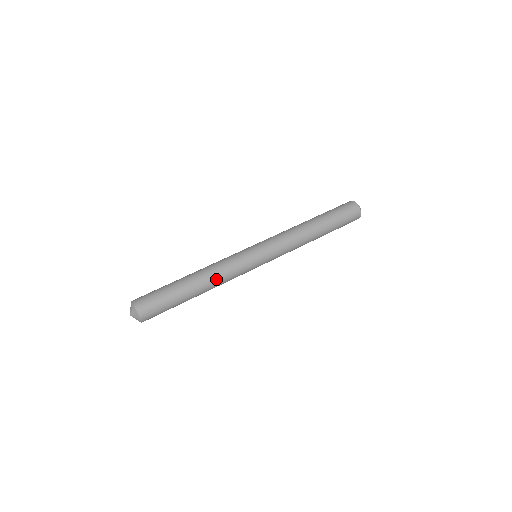
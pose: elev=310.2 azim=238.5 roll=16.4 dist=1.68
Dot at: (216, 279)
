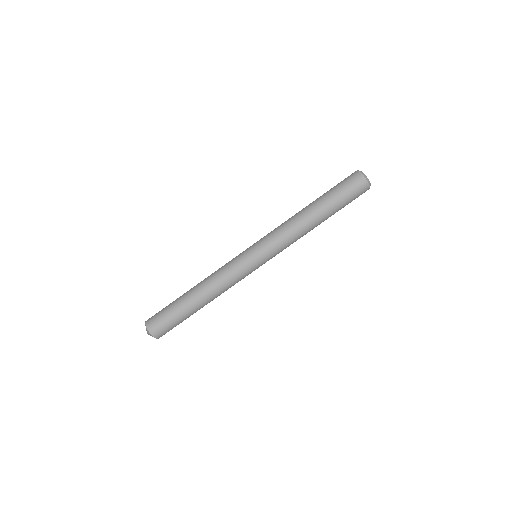
Dot at: (218, 291)
